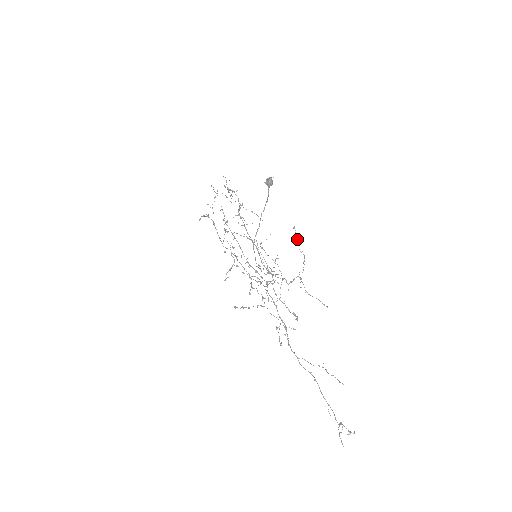
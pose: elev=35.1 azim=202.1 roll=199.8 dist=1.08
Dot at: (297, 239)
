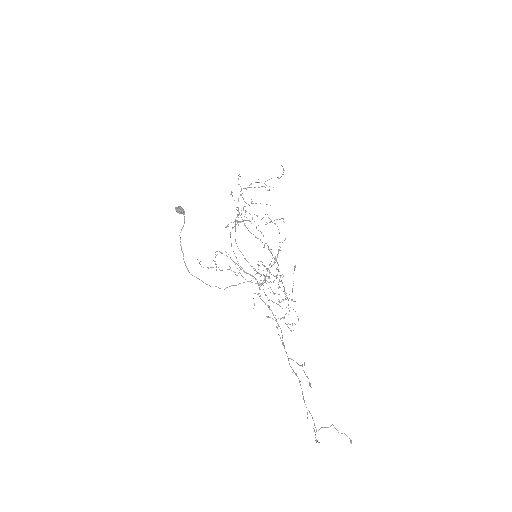
Dot at: occluded
